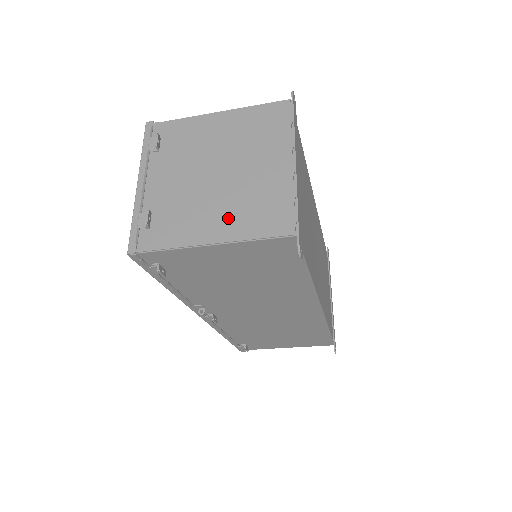
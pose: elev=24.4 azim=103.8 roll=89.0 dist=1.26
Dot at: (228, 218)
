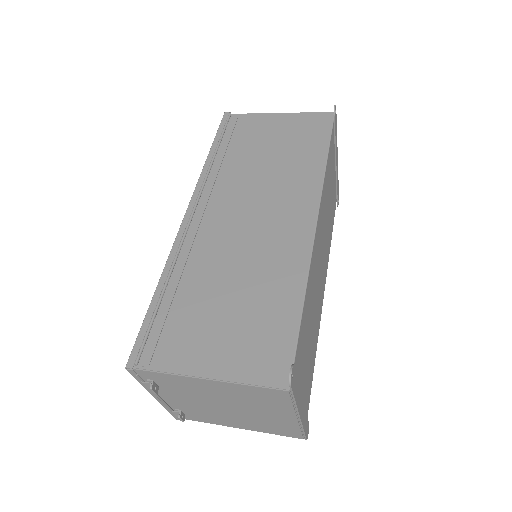
Dot at: (248, 425)
